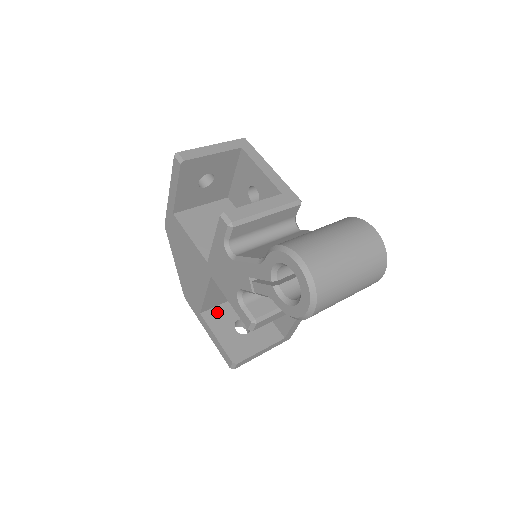
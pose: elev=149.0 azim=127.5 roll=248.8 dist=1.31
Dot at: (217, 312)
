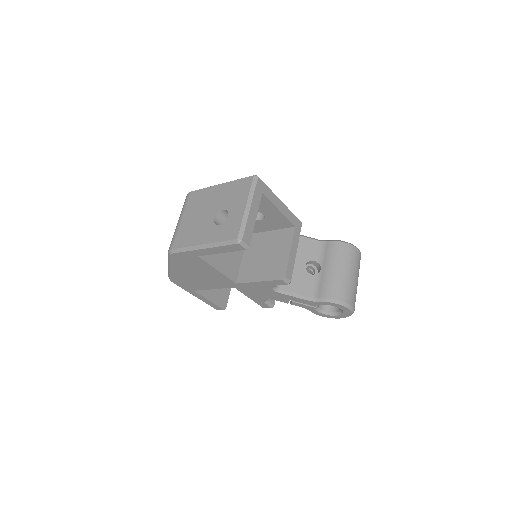
Dot at: occluded
